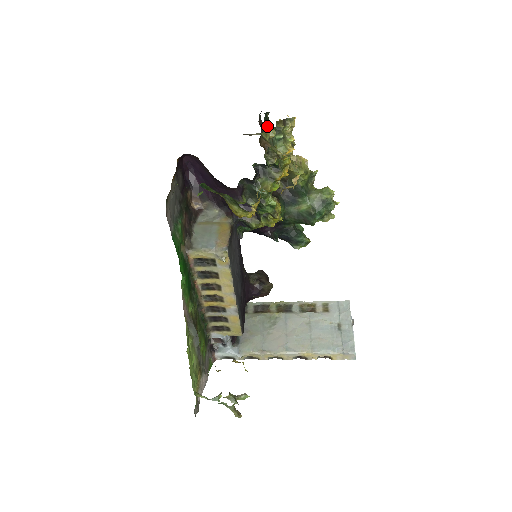
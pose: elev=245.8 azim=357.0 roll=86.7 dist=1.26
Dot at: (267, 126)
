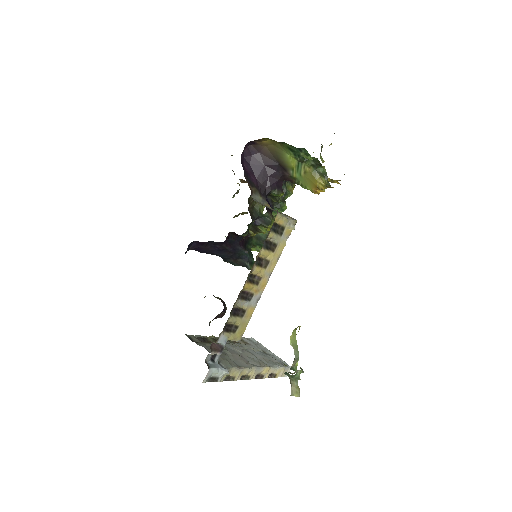
Dot at: occluded
